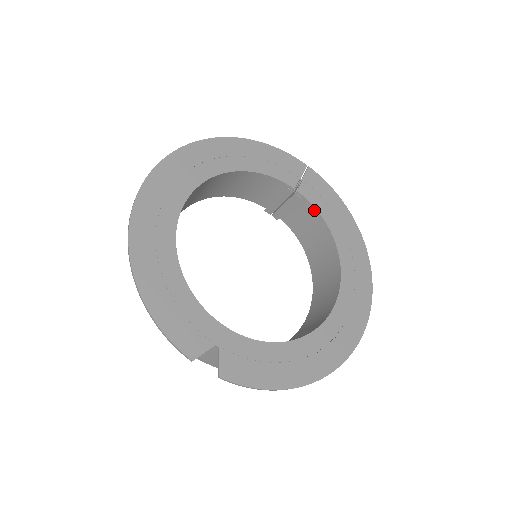
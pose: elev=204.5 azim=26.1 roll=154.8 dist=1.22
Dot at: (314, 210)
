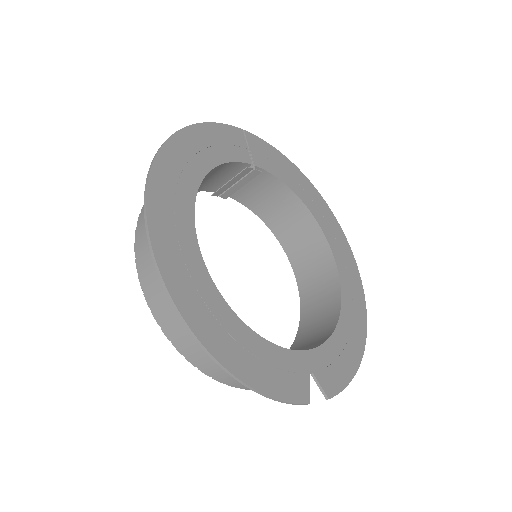
Dot at: (273, 178)
